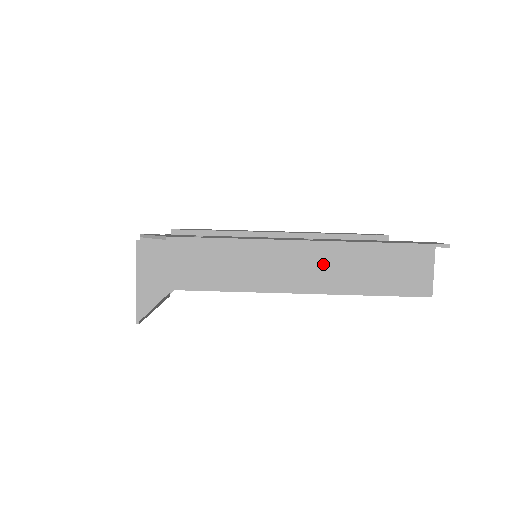
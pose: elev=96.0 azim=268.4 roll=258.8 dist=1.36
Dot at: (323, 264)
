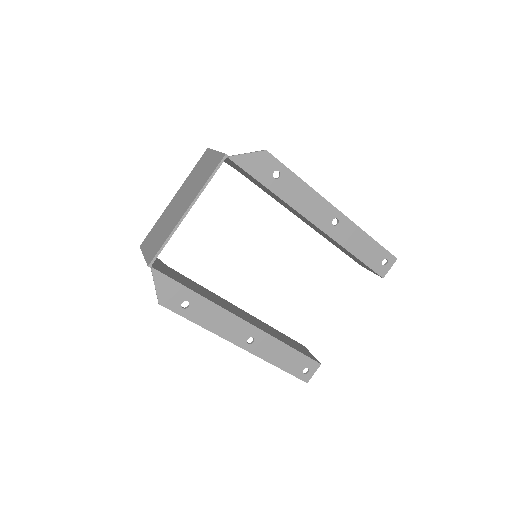
Dot at: occluded
